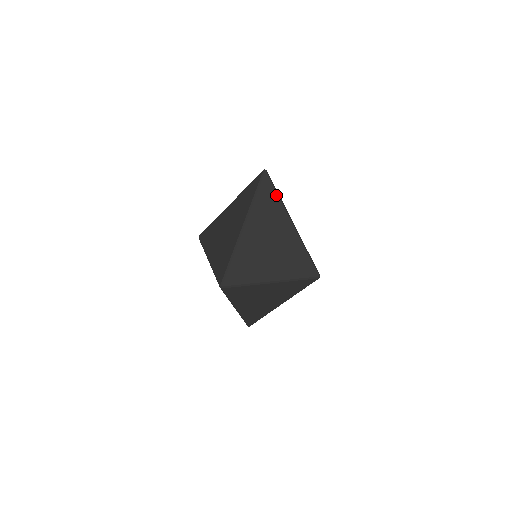
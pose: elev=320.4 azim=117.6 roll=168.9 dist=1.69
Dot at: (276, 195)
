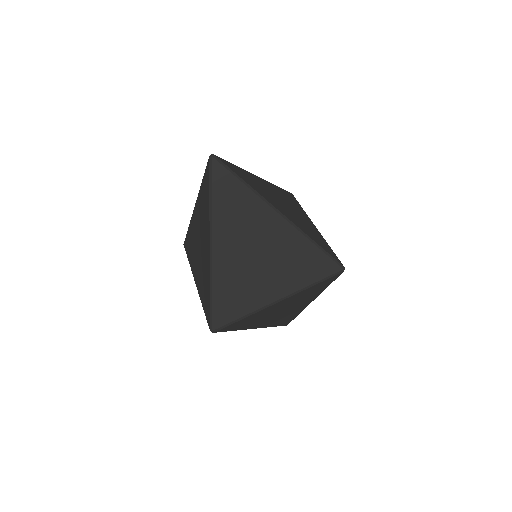
Dot at: (241, 185)
